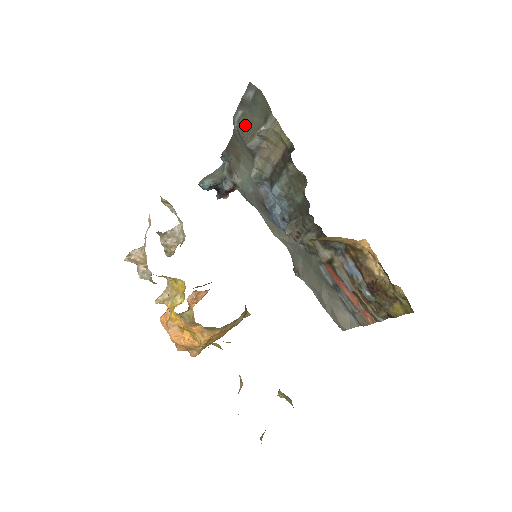
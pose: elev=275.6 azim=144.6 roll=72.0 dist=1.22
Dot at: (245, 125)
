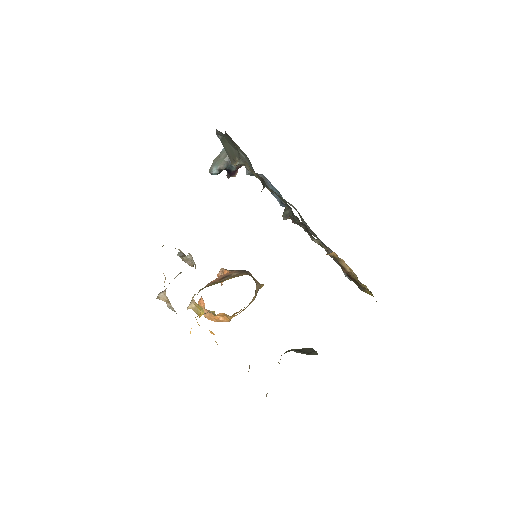
Dot at: (226, 147)
